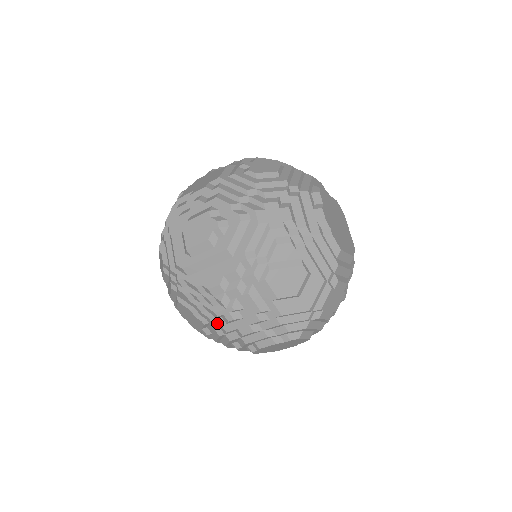
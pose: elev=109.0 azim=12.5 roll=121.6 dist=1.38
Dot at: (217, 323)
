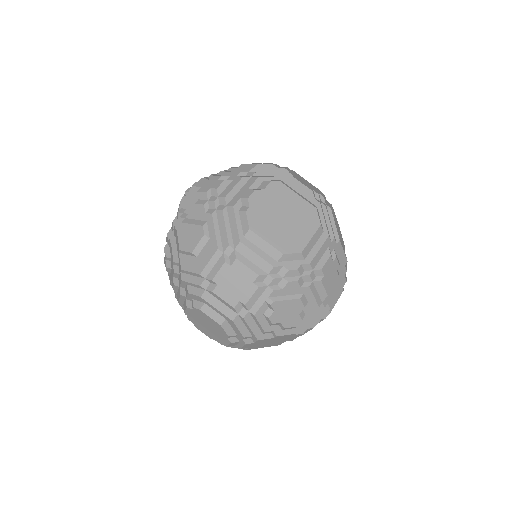
Dot at: occluded
